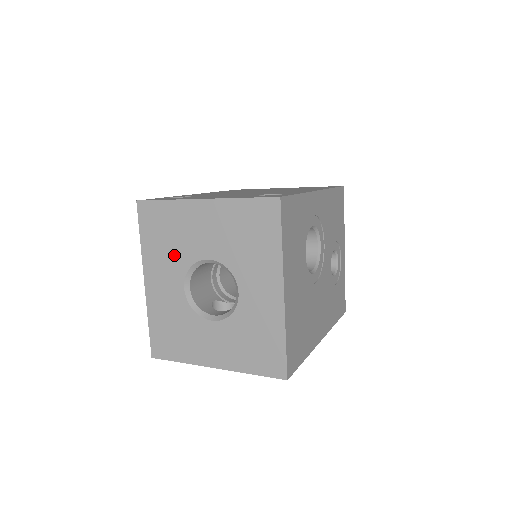
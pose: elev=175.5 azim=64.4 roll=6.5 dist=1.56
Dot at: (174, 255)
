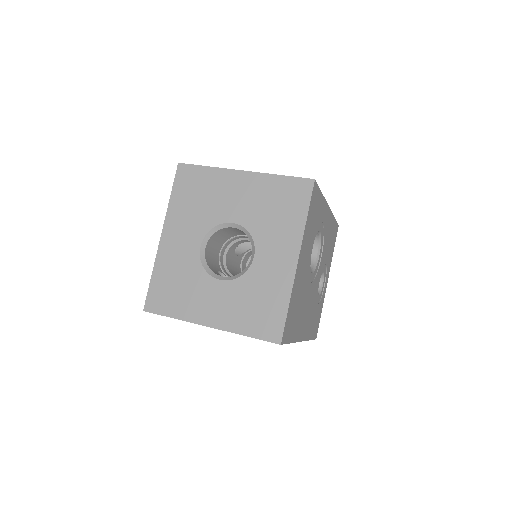
Dot at: (200, 215)
